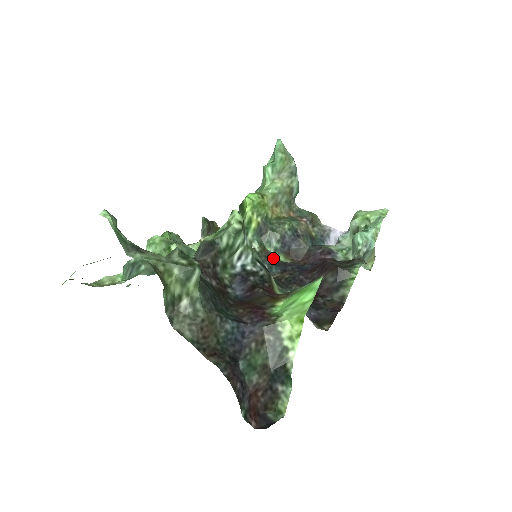
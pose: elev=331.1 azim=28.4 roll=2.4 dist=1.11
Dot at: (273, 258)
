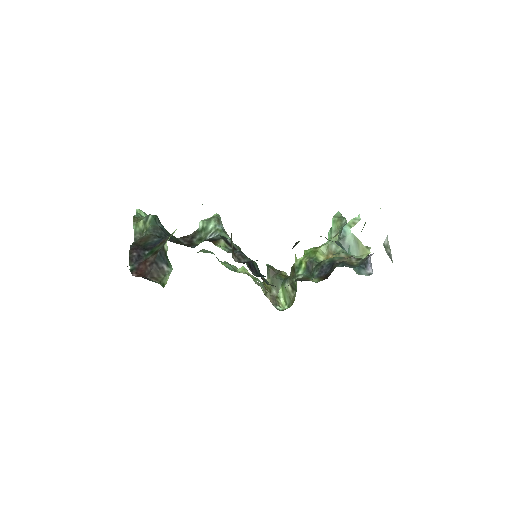
Dot at: (306, 280)
